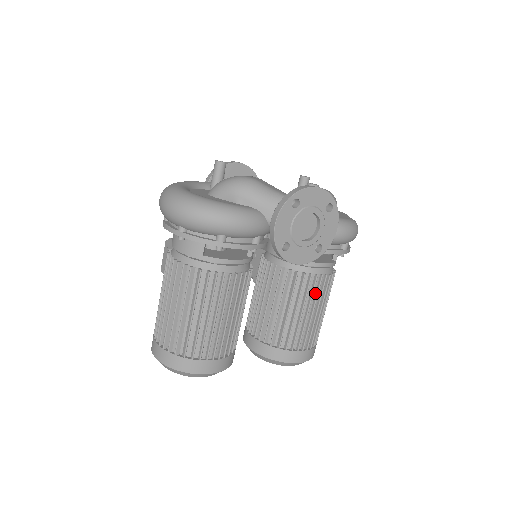
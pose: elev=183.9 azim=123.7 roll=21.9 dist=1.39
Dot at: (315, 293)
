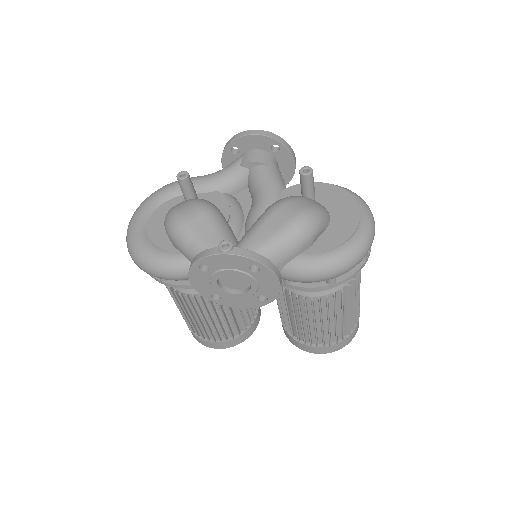
Dot at: (312, 309)
